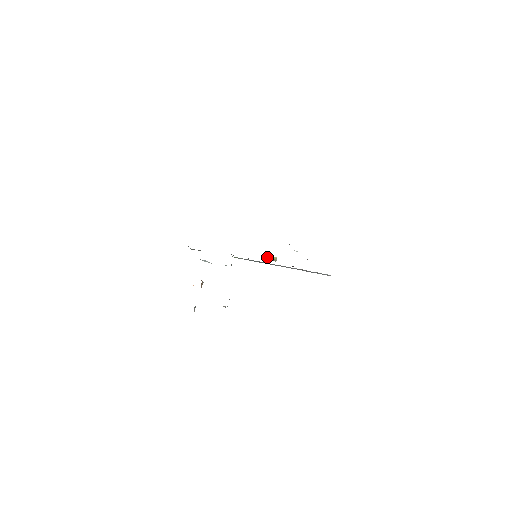
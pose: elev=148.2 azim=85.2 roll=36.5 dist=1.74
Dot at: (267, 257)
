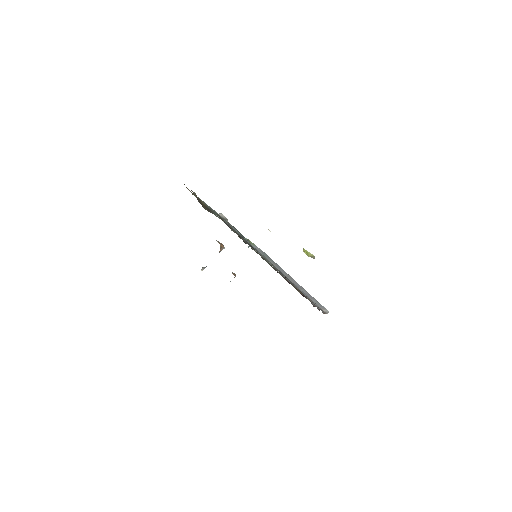
Dot at: (304, 251)
